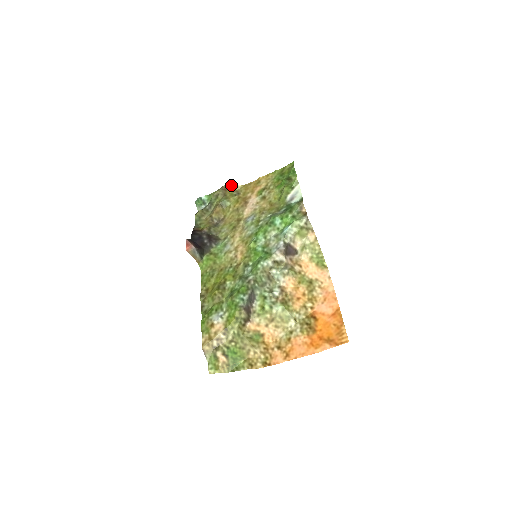
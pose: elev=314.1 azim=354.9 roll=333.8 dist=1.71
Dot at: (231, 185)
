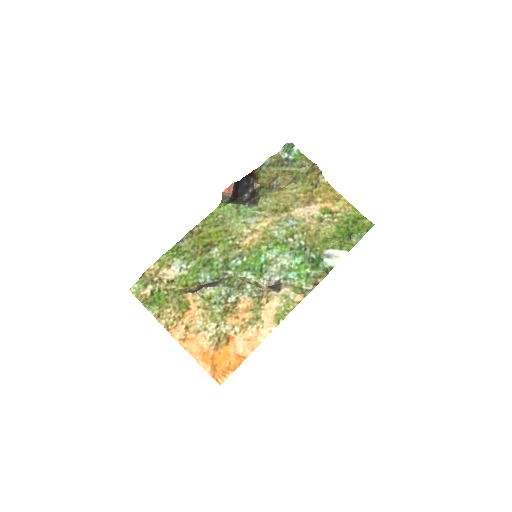
Dot at: occluded
